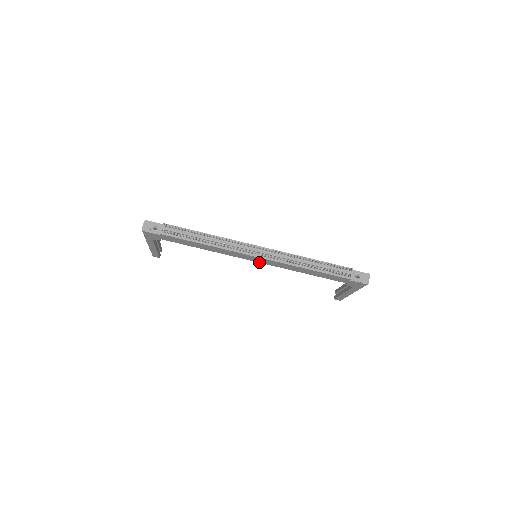
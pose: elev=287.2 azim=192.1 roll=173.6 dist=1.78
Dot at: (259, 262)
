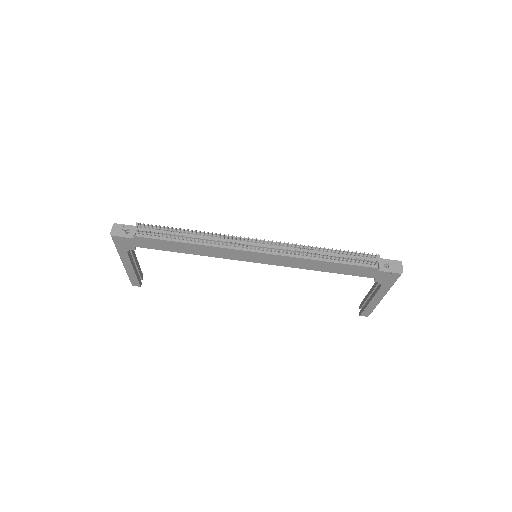
Dot at: (261, 263)
